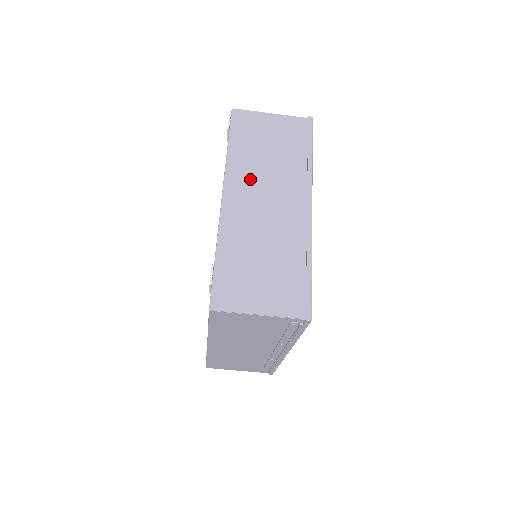
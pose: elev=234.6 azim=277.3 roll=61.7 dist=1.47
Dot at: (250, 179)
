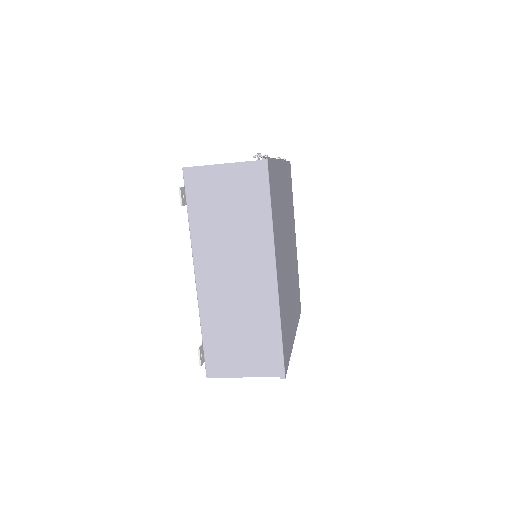
Dot at: (215, 253)
